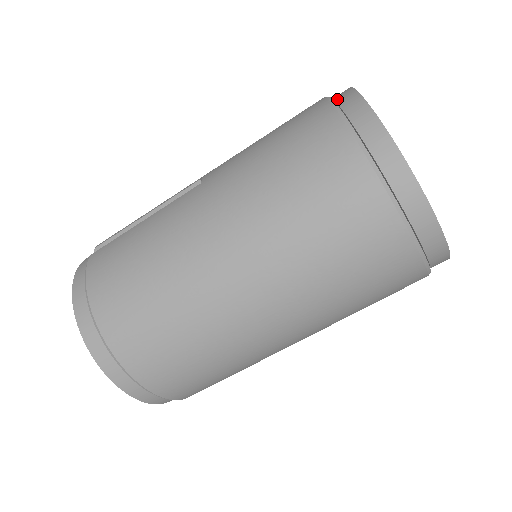
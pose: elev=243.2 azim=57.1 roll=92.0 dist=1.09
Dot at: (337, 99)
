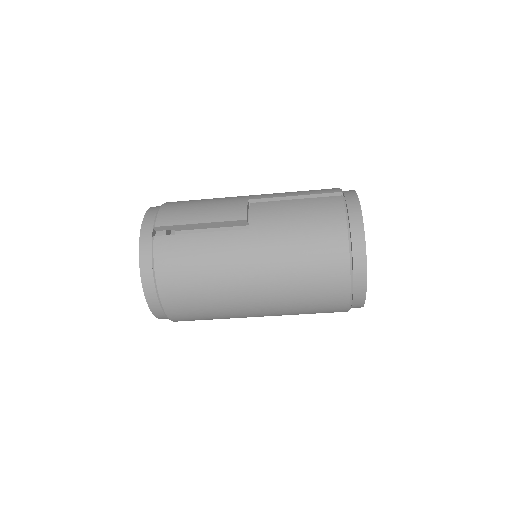
Dot at: (351, 219)
